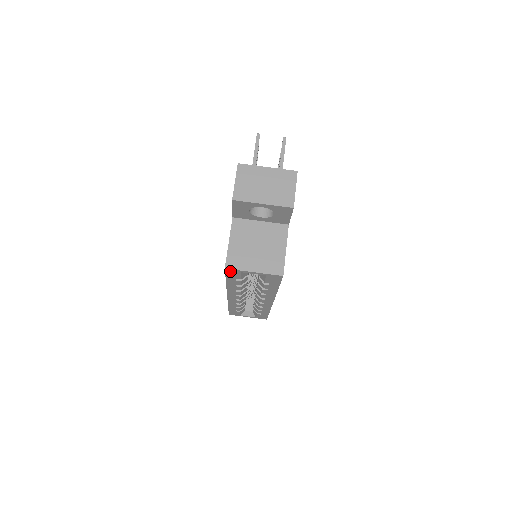
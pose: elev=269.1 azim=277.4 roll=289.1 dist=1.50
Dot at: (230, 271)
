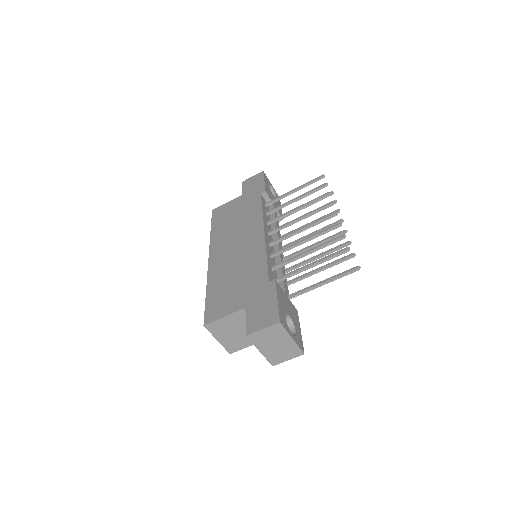
Dot at: occluded
